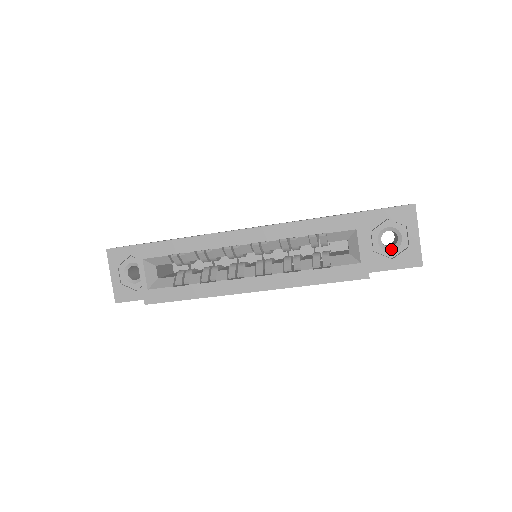
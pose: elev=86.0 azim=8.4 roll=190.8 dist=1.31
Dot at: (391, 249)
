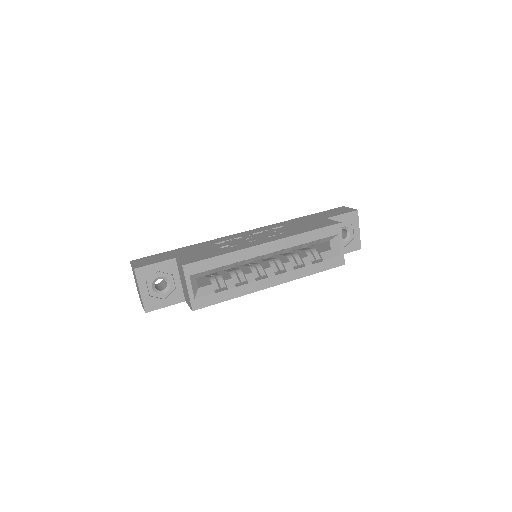
Dot at: (344, 240)
